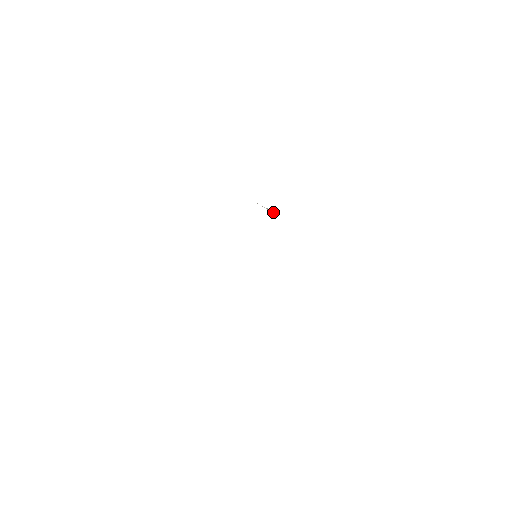
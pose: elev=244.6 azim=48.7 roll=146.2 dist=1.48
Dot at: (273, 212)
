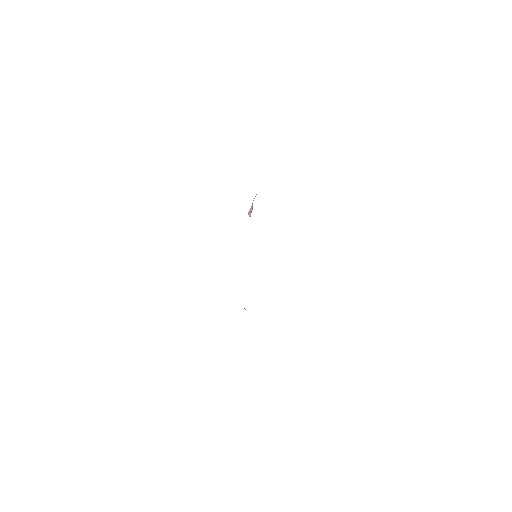
Dot at: occluded
